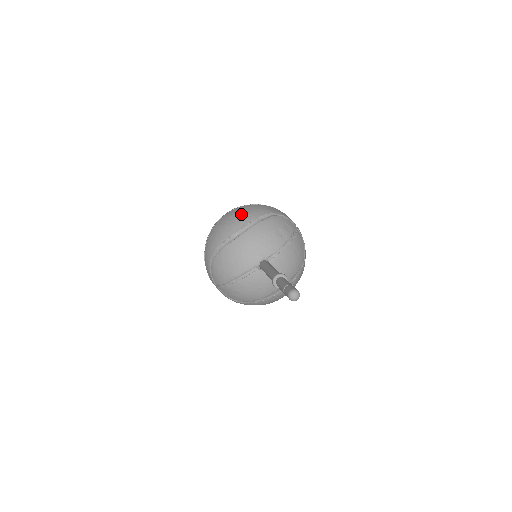
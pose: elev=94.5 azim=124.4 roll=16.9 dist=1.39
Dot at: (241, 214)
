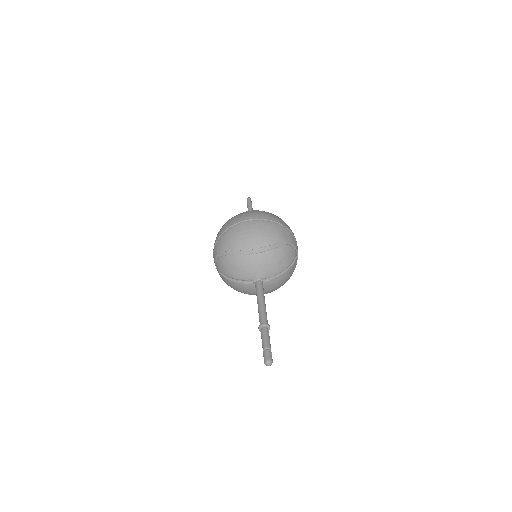
Dot at: (261, 233)
